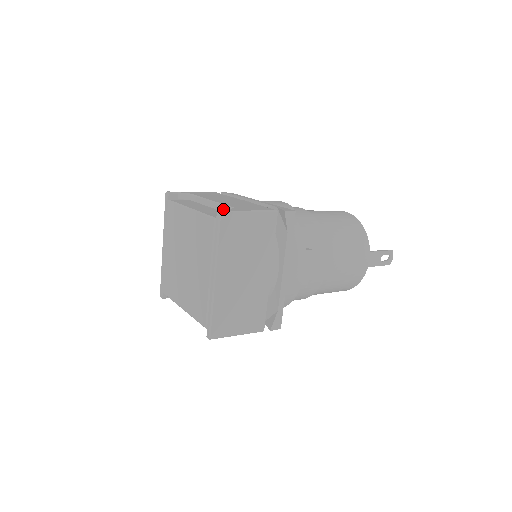
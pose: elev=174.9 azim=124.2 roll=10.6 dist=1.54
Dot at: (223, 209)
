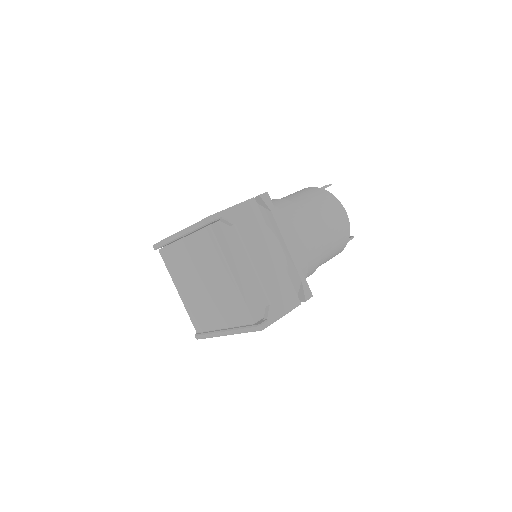
Dot at: (261, 291)
